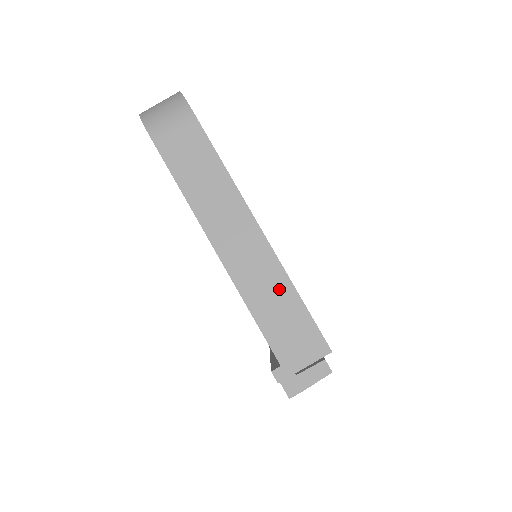
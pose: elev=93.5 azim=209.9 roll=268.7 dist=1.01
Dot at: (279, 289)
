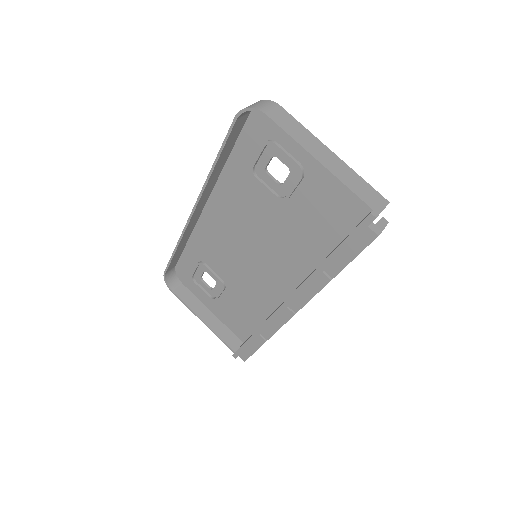
Dot at: (354, 177)
